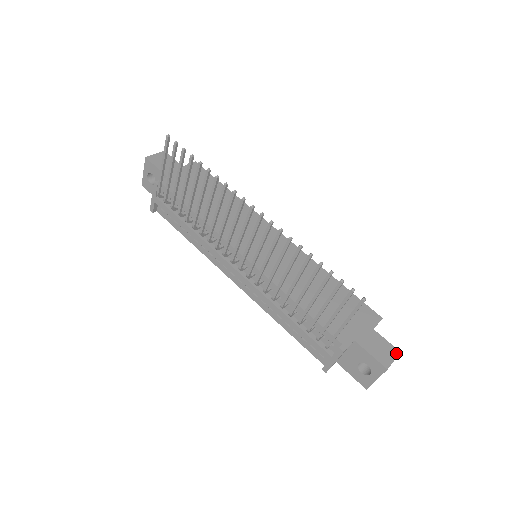
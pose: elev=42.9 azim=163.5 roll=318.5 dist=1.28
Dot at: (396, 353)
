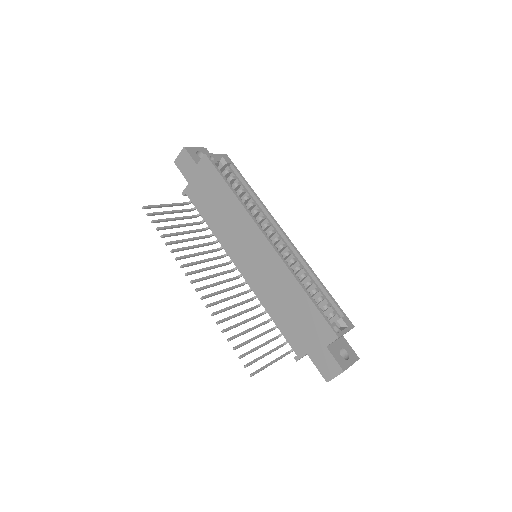
Dot at: (339, 372)
